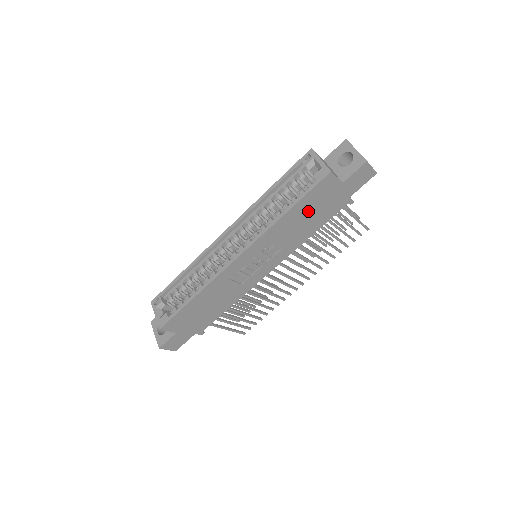
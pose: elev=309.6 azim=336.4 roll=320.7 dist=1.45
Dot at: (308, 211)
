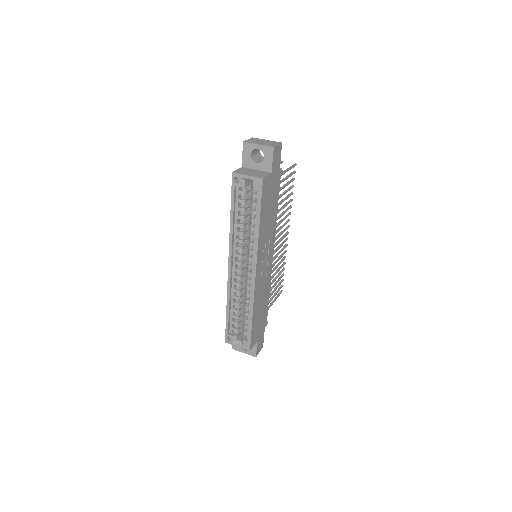
Dot at: (267, 208)
